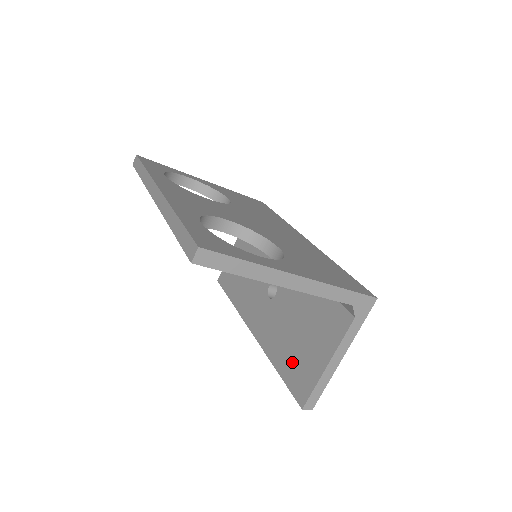
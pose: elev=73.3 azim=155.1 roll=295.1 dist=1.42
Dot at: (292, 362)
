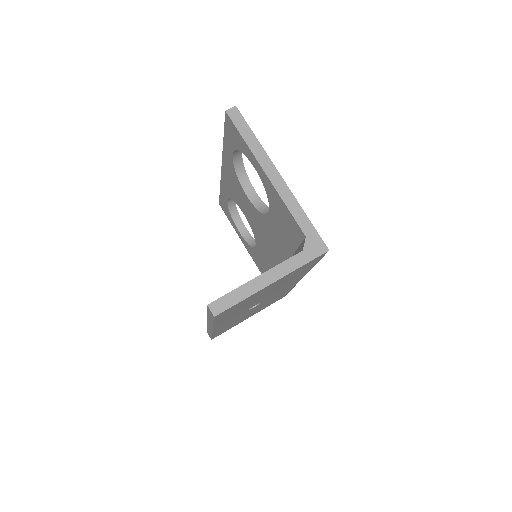
Dot at: occluded
